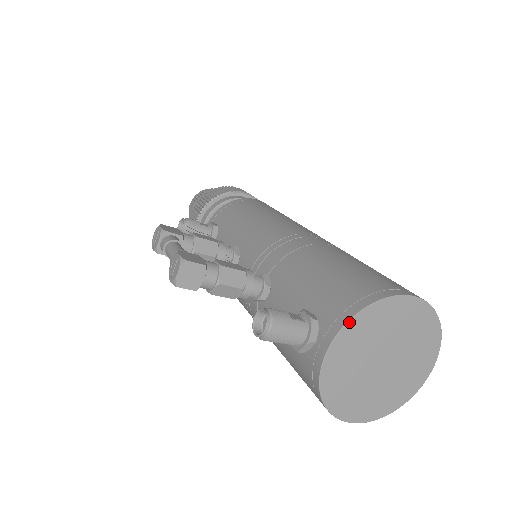
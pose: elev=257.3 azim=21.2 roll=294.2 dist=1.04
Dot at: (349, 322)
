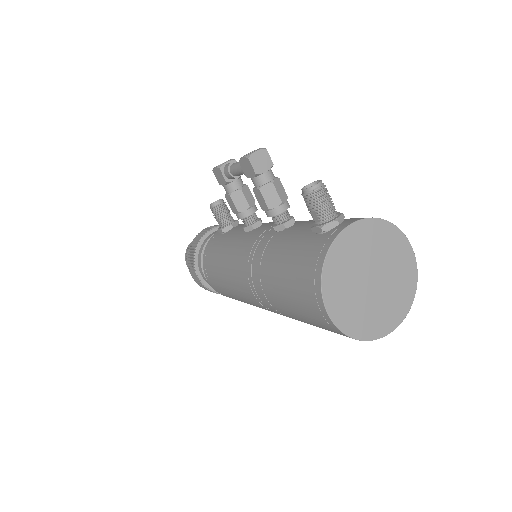
Dot at: (372, 219)
